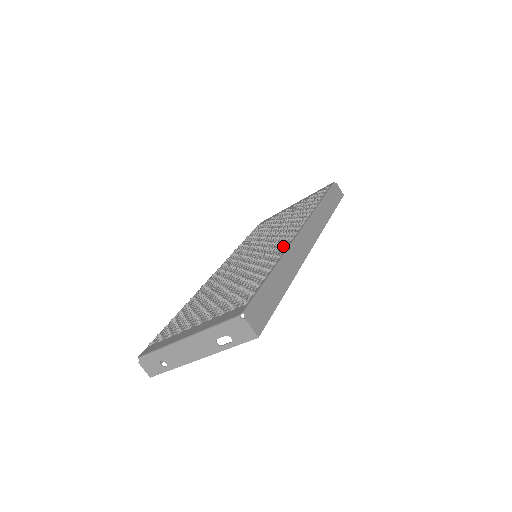
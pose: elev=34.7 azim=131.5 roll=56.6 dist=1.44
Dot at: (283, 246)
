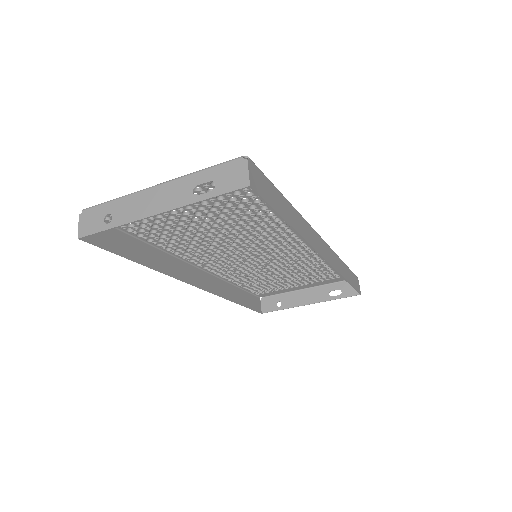
Dot at: occluded
